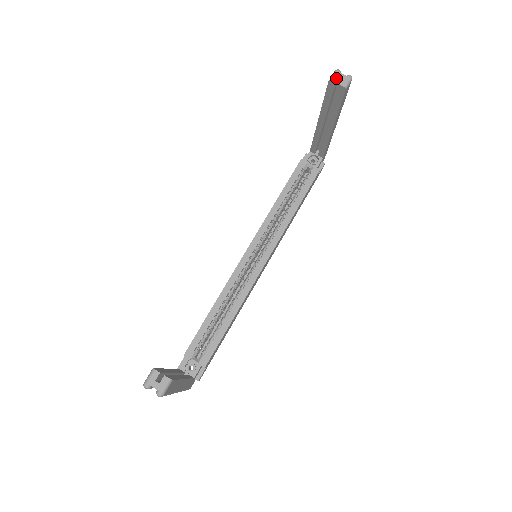
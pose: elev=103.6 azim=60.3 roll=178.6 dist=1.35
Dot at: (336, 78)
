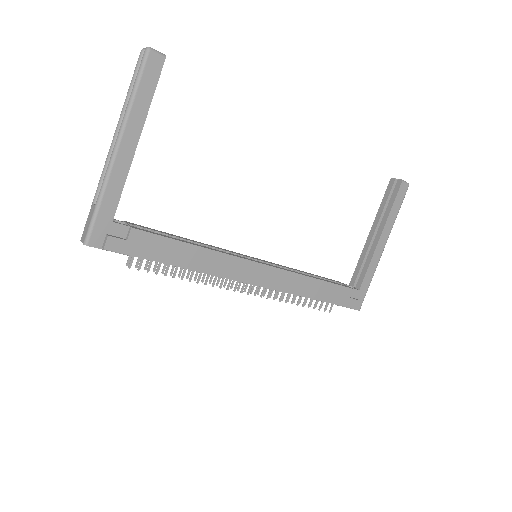
Dot at: (397, 179)
